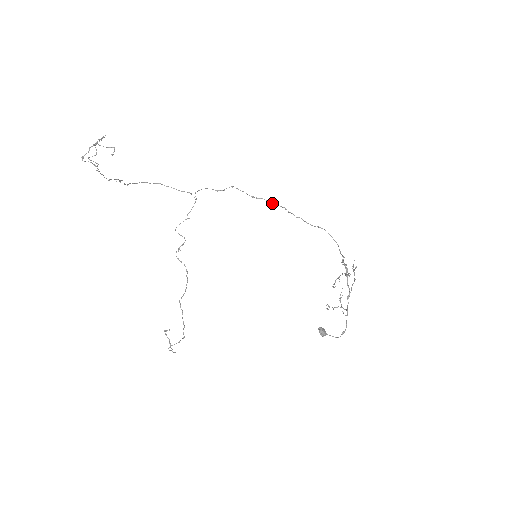
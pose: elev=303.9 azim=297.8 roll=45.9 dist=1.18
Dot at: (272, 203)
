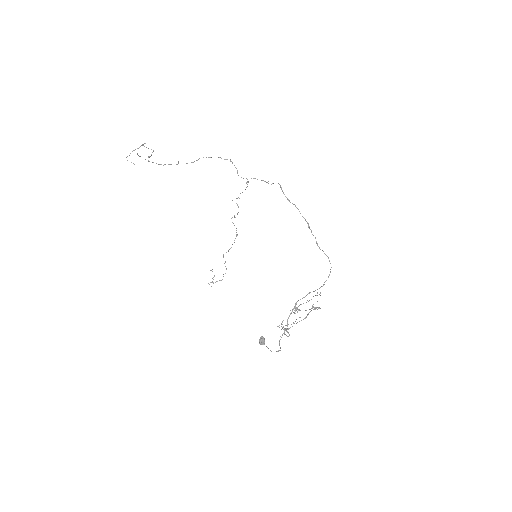
Dot at: occluded
